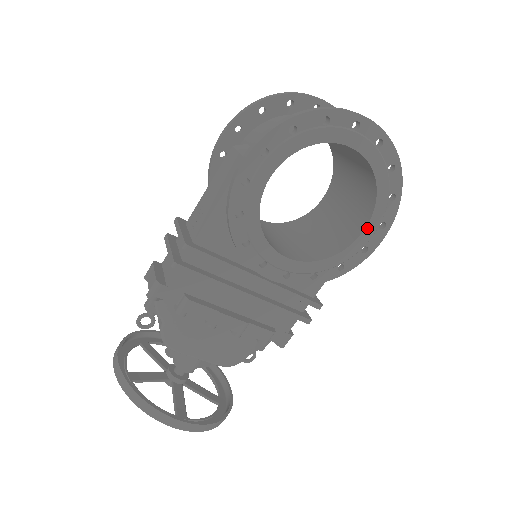
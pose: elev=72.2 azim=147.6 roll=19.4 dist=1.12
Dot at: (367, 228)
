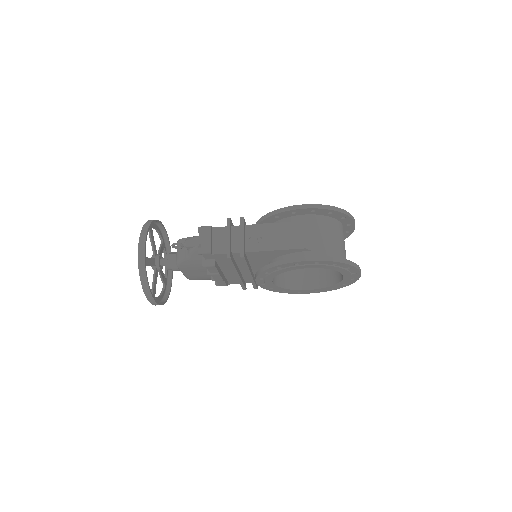
Dot at: (311, 290)
